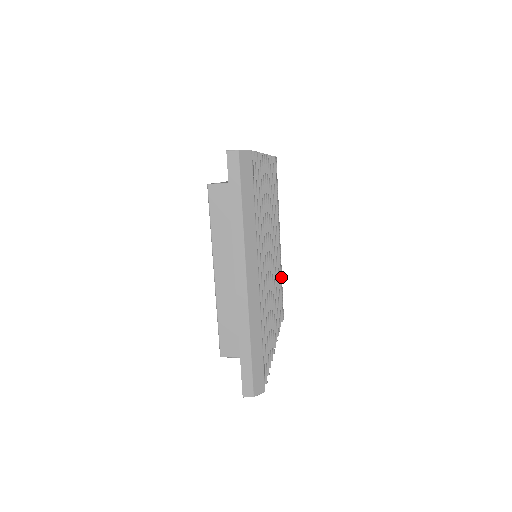
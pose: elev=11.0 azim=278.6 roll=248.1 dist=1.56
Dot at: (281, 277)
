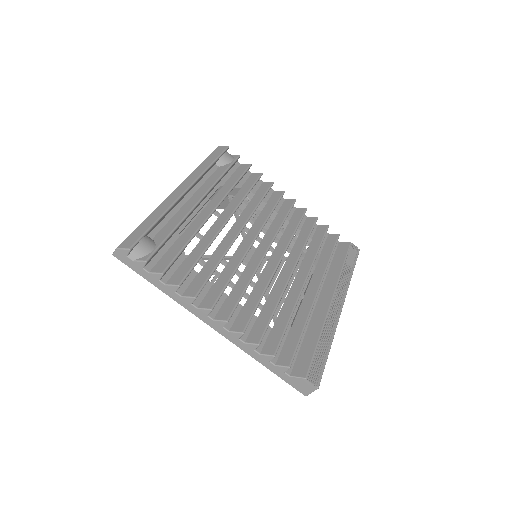
Dot at: (326, 335)
